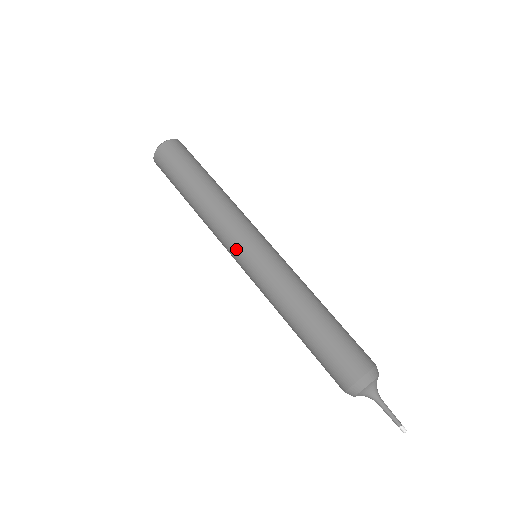
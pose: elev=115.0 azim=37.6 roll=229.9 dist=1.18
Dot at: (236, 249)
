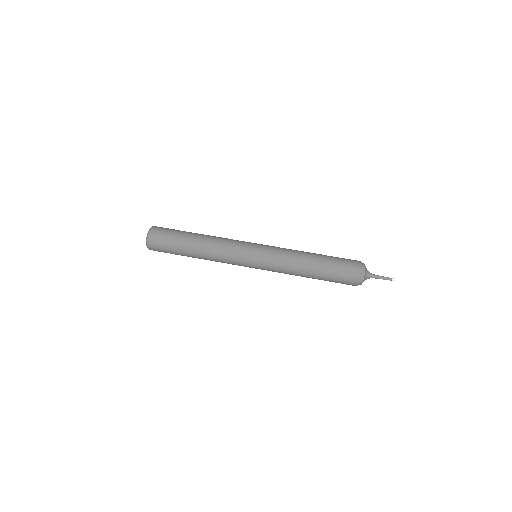
Dot at: (245, 264)
